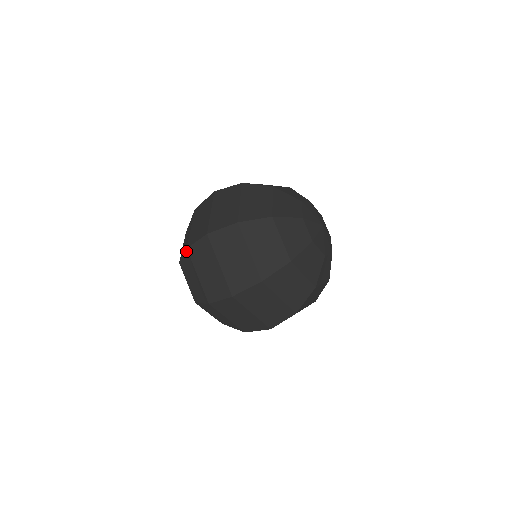
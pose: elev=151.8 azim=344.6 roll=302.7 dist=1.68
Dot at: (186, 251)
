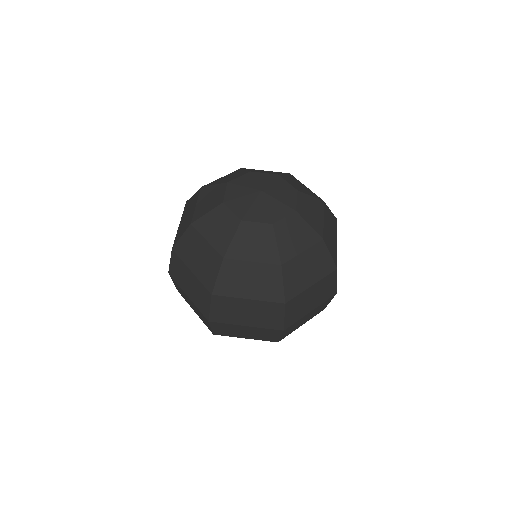
Dot at: occluded
